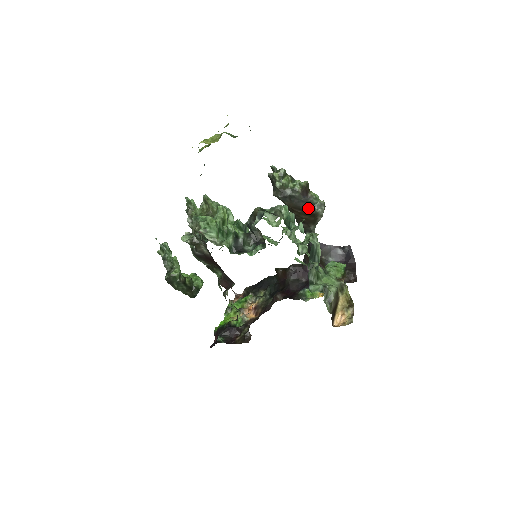
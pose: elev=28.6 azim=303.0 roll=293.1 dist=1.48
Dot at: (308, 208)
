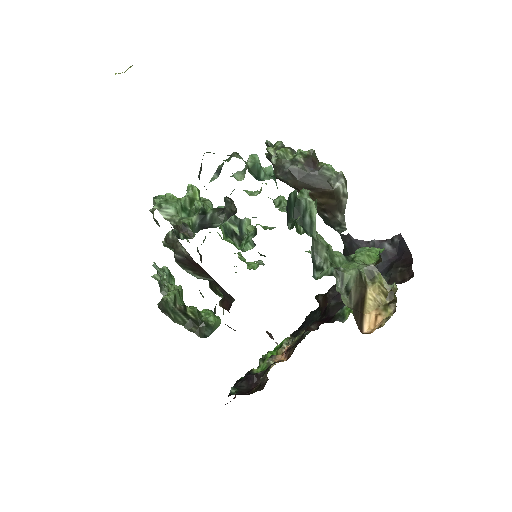
Dot at: (321, 185)
